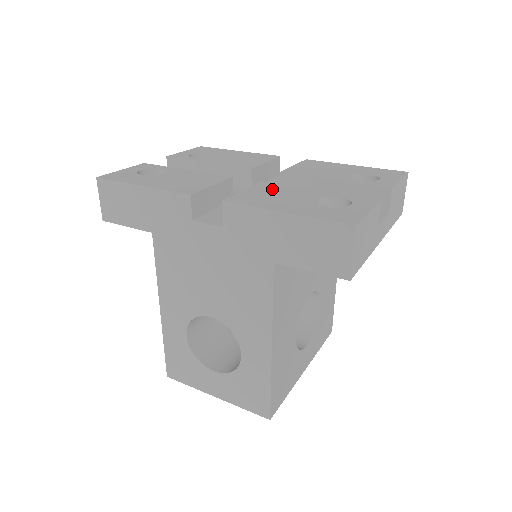
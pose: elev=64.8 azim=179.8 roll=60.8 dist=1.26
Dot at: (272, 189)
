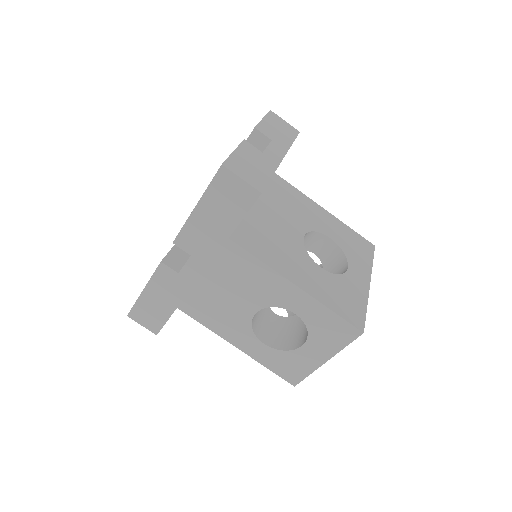
Dot at: occluded
